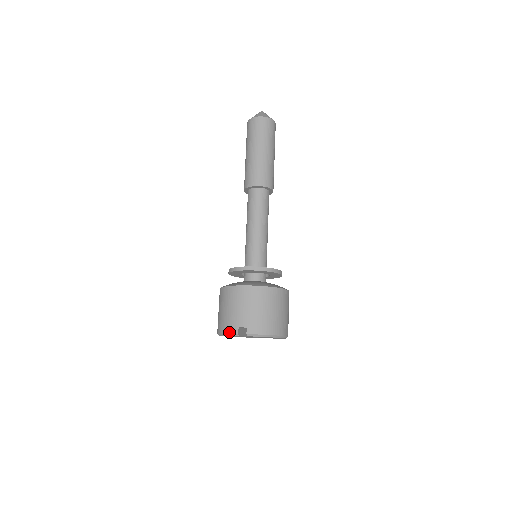
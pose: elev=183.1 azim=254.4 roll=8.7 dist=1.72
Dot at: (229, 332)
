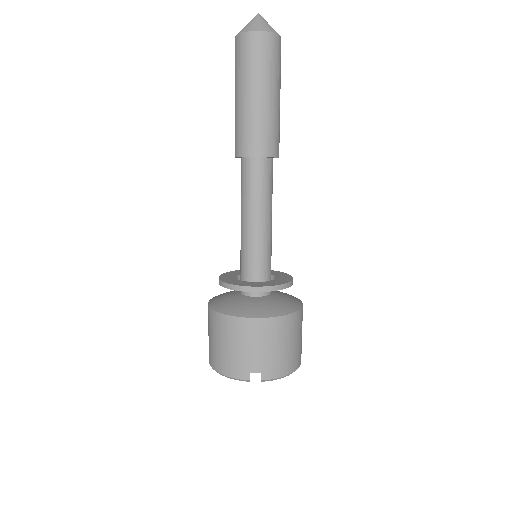
Dot at: (235, 377)
